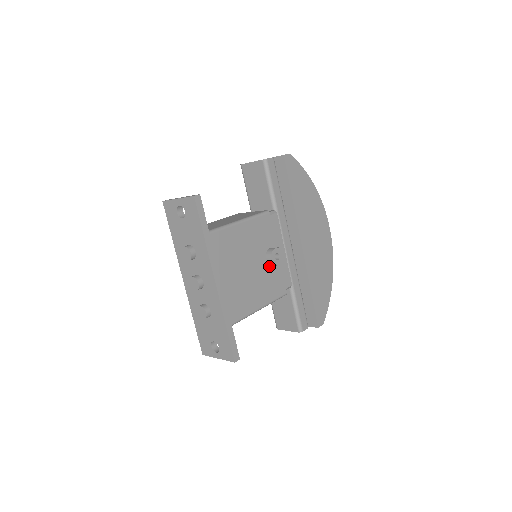
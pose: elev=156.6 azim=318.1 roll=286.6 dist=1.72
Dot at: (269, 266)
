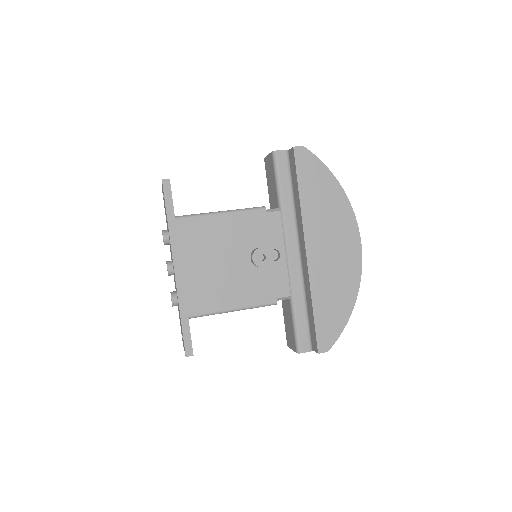
Dot at: (254, 267)
